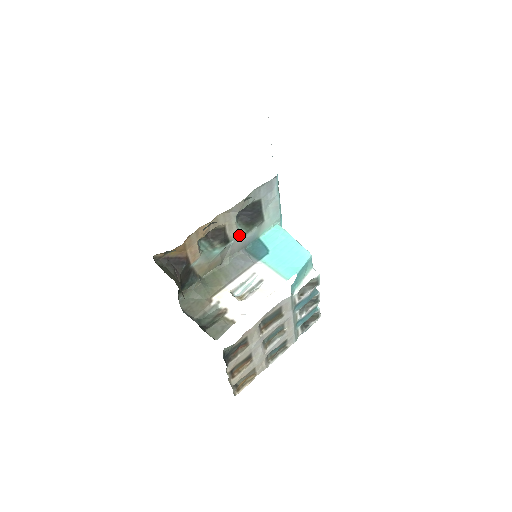
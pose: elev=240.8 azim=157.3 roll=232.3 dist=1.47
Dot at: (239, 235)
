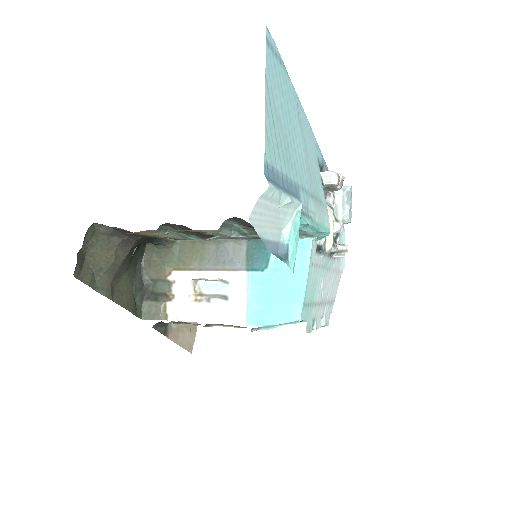
Dot at: (233, 234)
